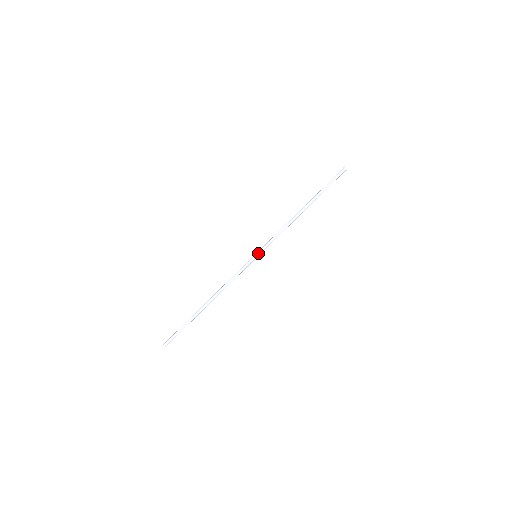
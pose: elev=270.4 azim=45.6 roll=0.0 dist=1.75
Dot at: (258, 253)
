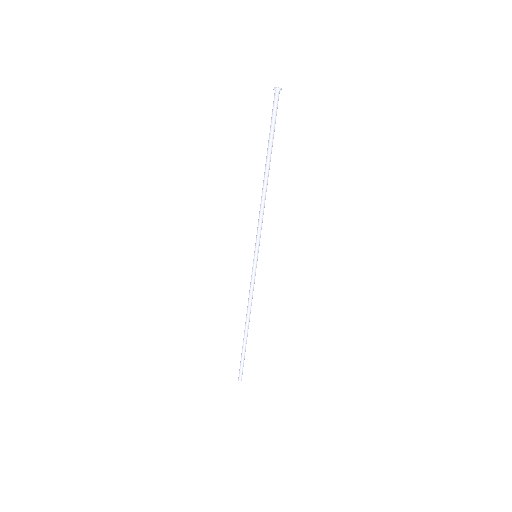
Dot at: (254, 252)
